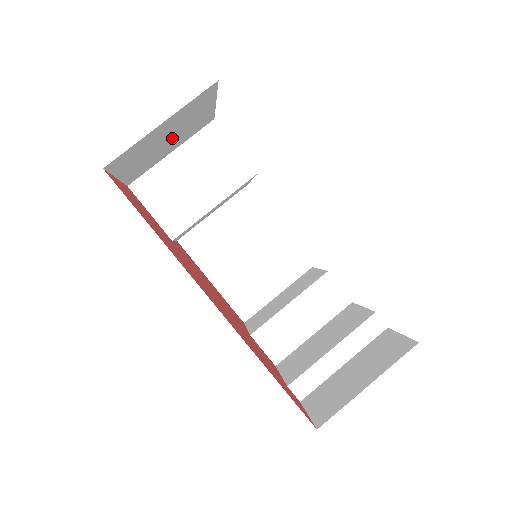
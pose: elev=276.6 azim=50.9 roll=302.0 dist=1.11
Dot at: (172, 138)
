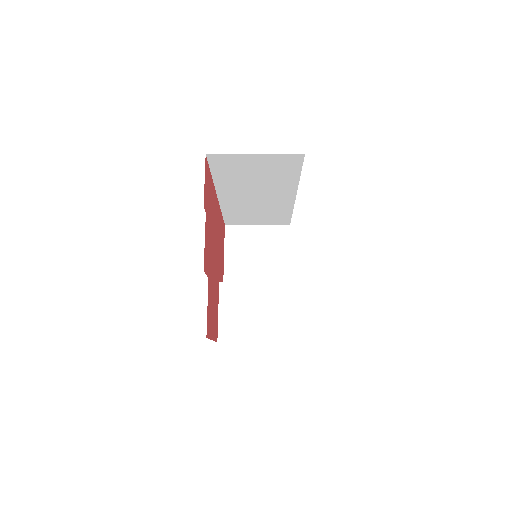
Dot at: (260, 262)
